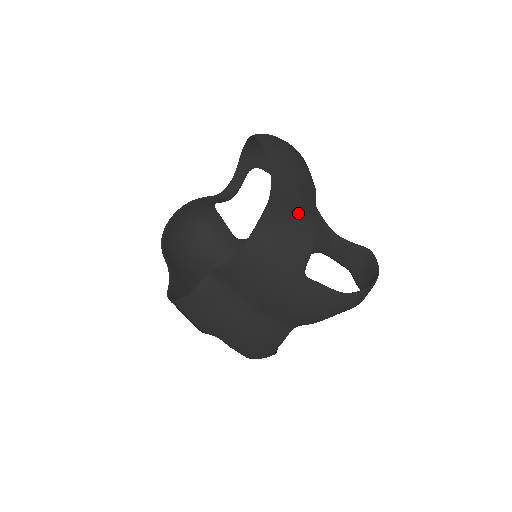
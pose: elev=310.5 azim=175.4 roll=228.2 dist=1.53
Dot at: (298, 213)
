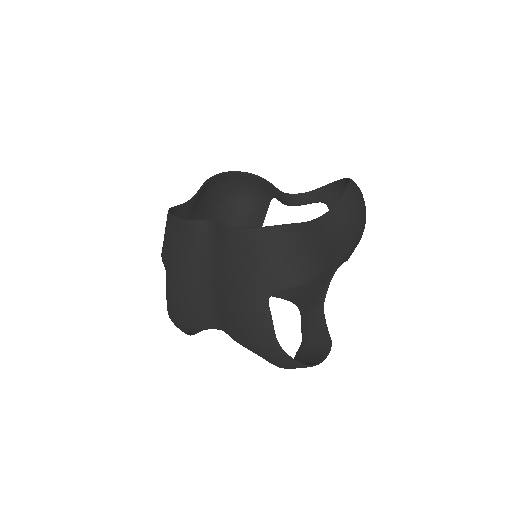
Dot at: (315, 254)
